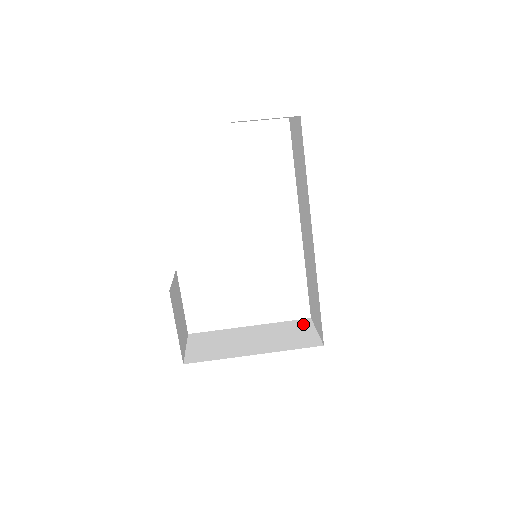
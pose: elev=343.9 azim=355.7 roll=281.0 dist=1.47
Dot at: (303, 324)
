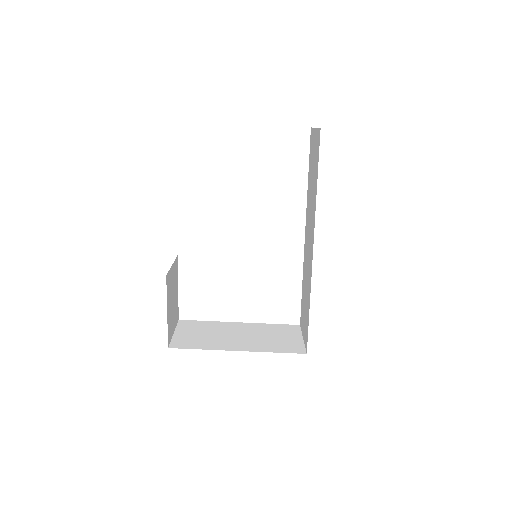
Dot at: (291, 329)
